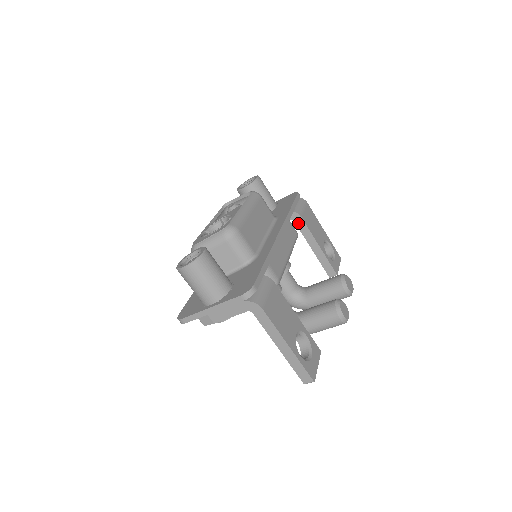
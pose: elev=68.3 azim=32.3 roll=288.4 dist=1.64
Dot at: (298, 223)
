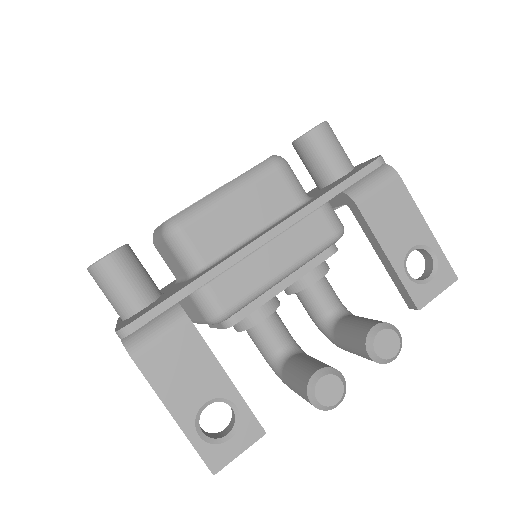
Dot at: (355, 213)
